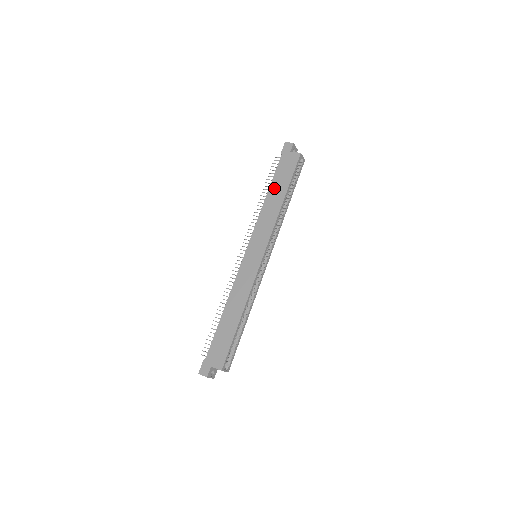
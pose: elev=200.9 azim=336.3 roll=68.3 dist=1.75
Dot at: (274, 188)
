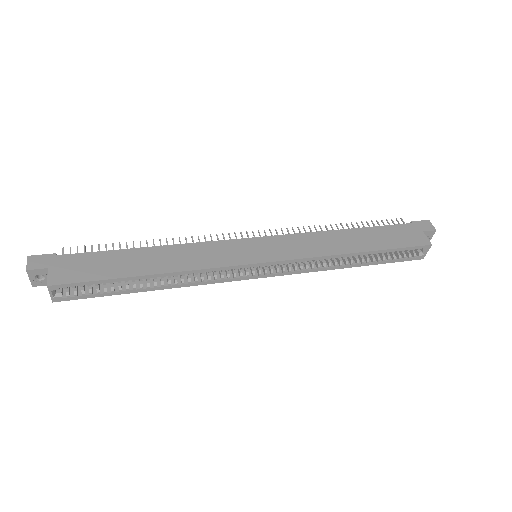
Dot at: (364, 233)
